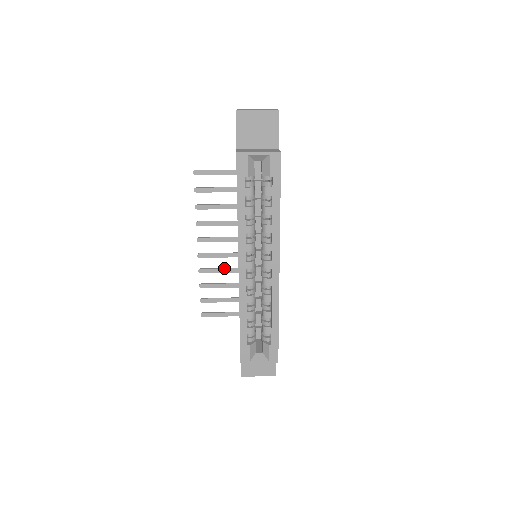
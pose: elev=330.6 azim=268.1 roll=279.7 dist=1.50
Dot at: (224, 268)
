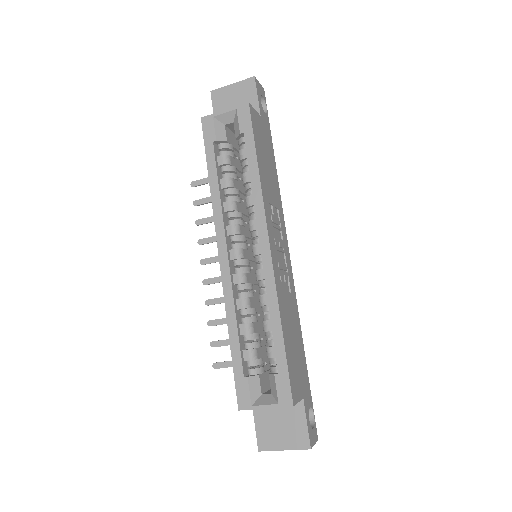
Dot at: occluded
